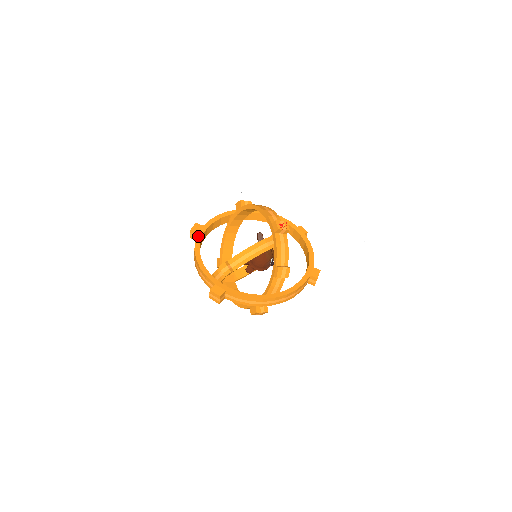
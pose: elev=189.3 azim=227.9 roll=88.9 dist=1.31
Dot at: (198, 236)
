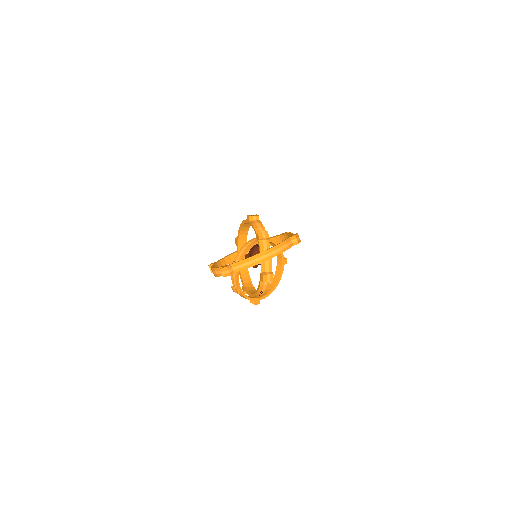
Dot at: (213, 264)
